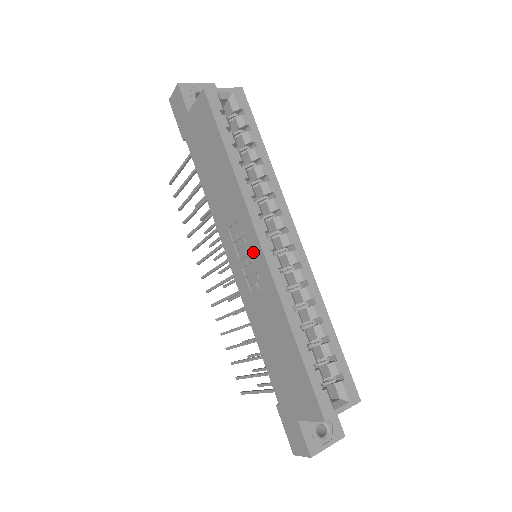
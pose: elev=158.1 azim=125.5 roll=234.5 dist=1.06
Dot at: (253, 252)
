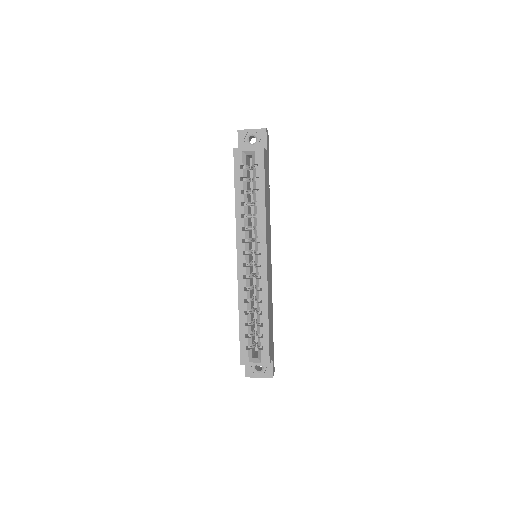
Dot at: occluded
